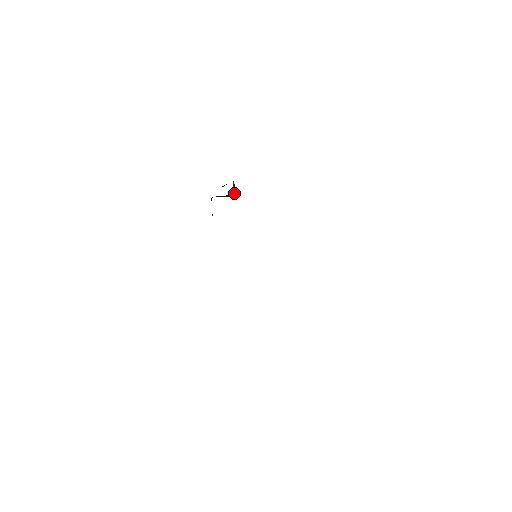
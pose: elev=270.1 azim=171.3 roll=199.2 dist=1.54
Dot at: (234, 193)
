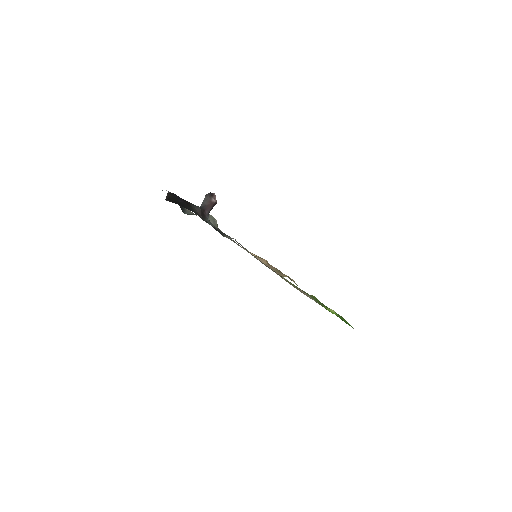
Dot at: (214, 203)
